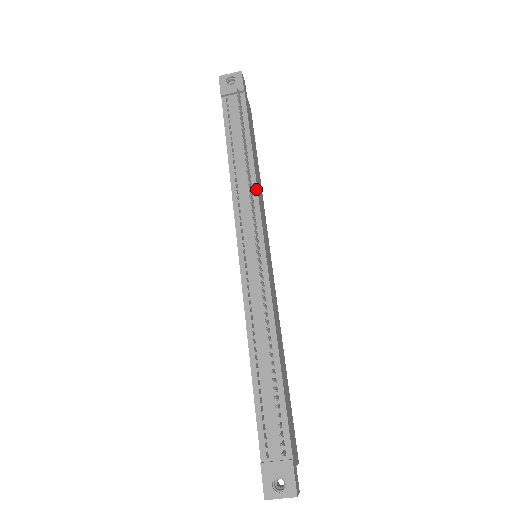
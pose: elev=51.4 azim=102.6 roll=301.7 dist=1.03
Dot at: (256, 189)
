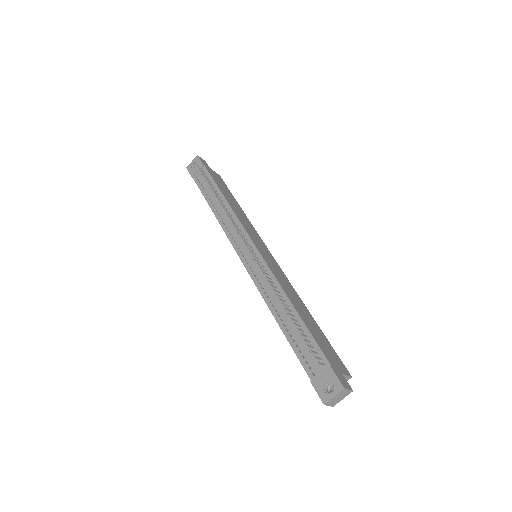
Dot at: (234, 214)
